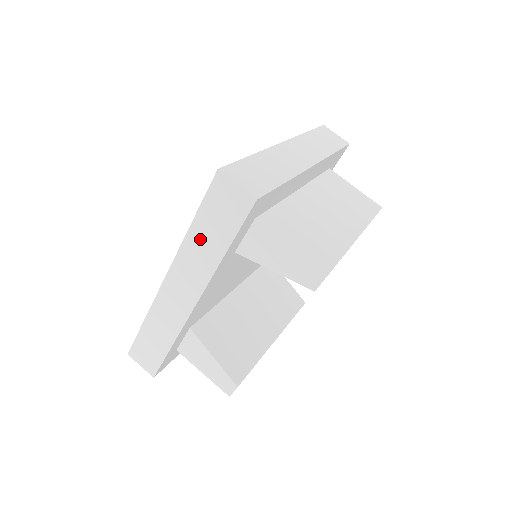
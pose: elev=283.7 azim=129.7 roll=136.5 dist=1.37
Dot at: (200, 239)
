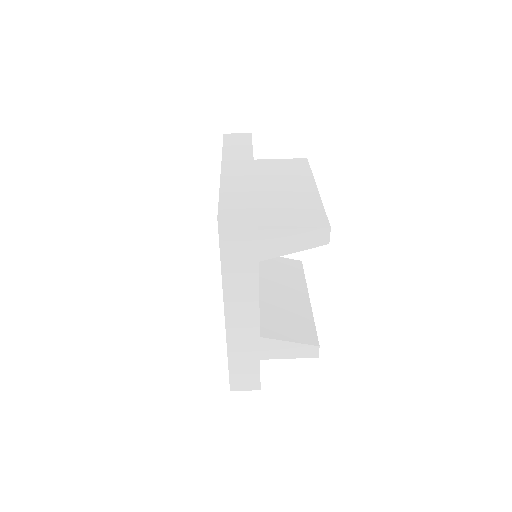
Dot at: (234, 272)
